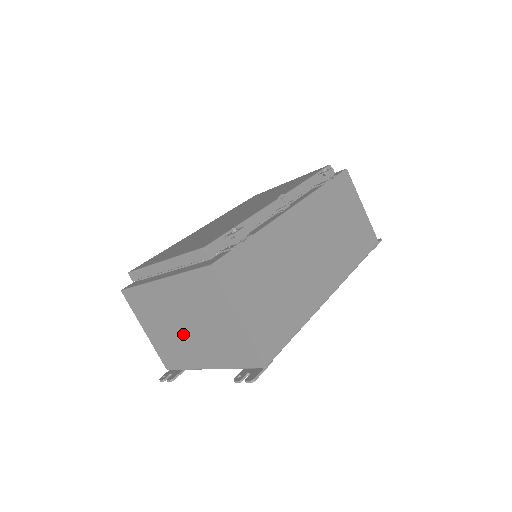
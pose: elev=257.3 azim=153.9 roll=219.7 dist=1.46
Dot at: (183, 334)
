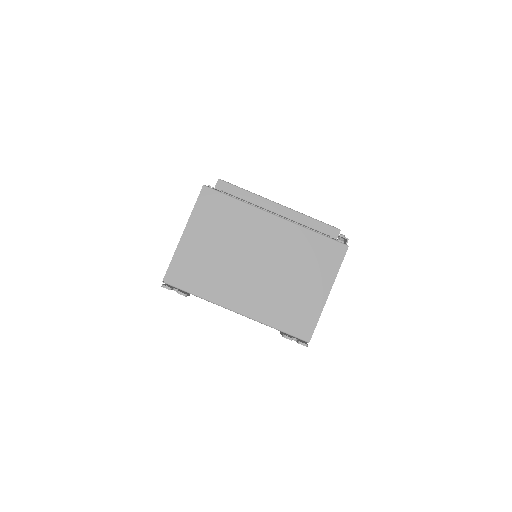
Dot at: (242, 267)
